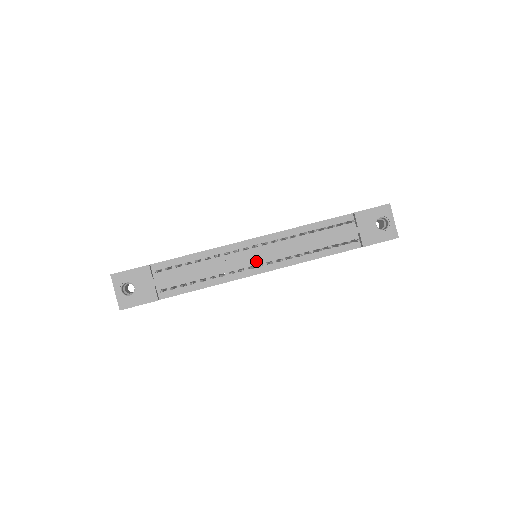
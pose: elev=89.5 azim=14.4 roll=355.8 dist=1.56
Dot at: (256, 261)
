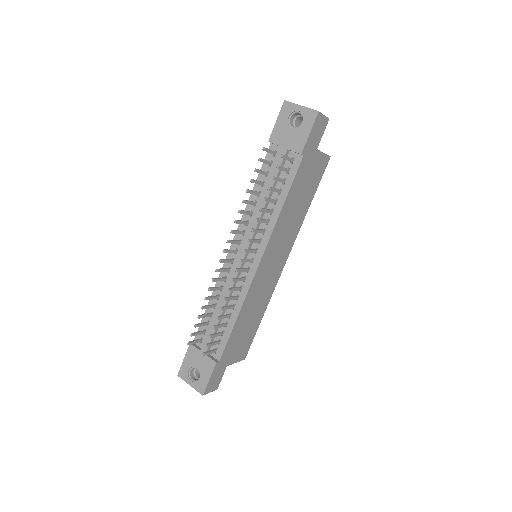
Dot at: occluded
